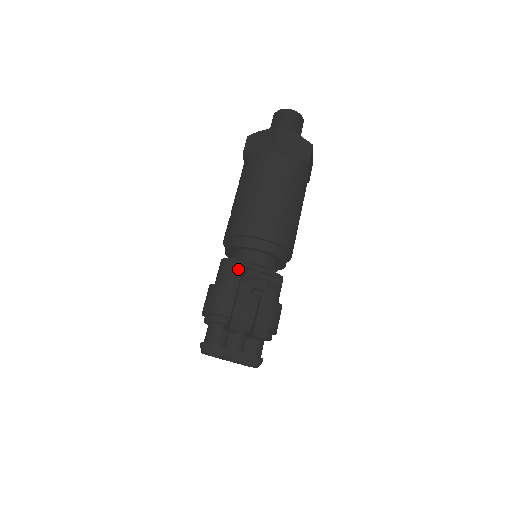
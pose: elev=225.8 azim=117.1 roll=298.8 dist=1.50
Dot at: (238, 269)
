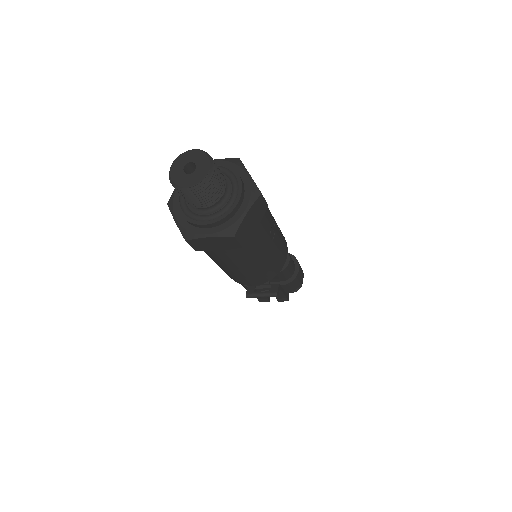
Dot at: occluded
